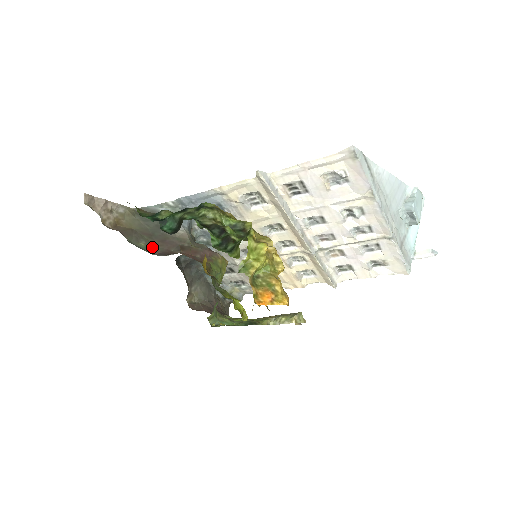
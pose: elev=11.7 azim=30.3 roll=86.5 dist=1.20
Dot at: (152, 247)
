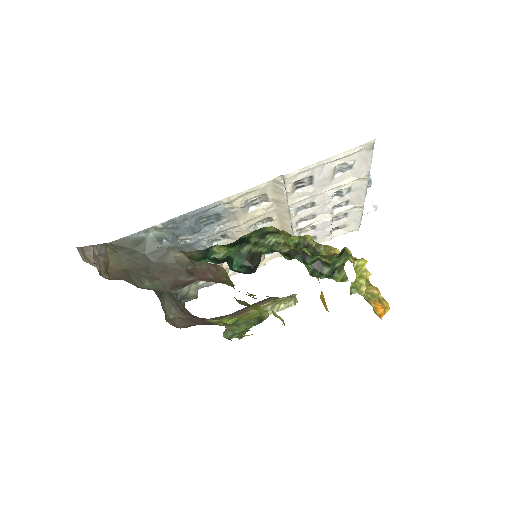
Dot at: (158, 283)
